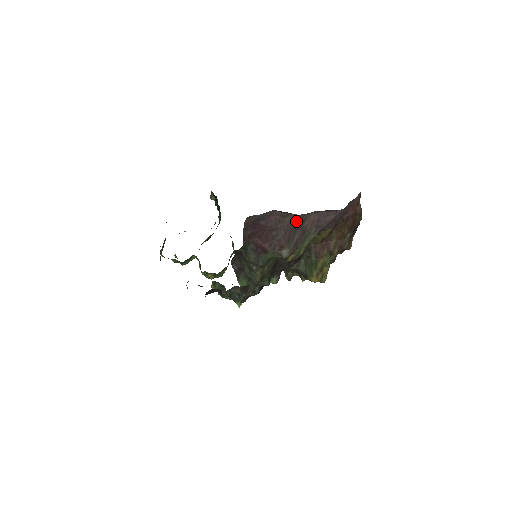
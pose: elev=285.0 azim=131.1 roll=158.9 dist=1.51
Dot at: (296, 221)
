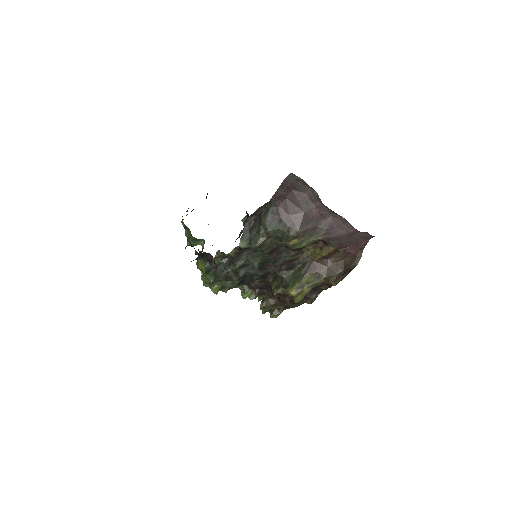
Dot at: (317, 212)
